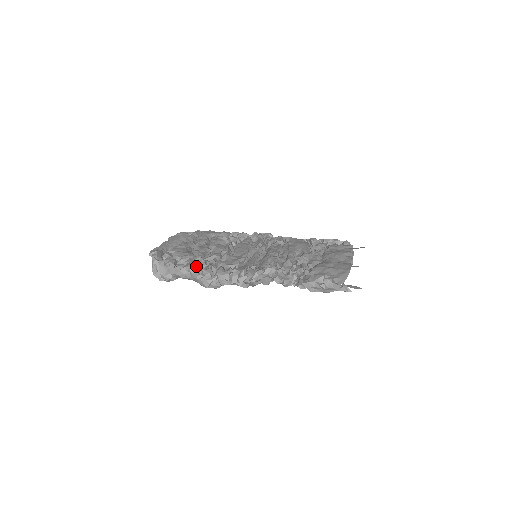
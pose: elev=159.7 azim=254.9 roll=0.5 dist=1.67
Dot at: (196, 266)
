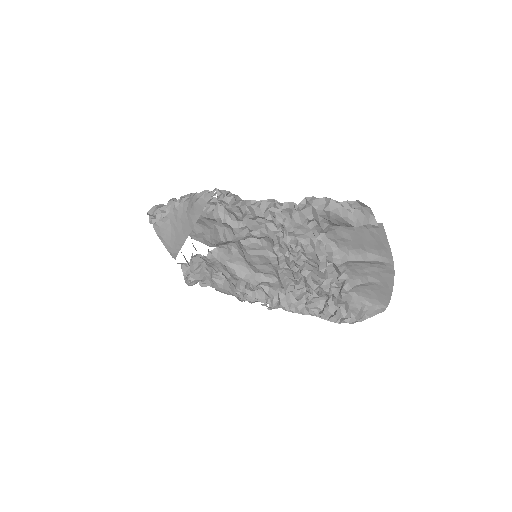
Dot at: occluded
